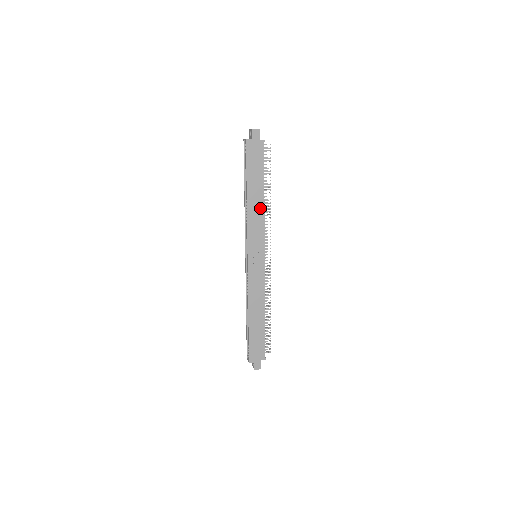
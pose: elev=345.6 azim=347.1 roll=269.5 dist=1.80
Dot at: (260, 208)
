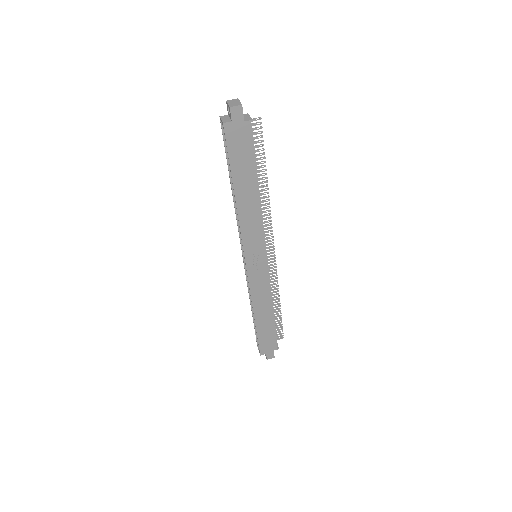
Dot at: (255, 207)
